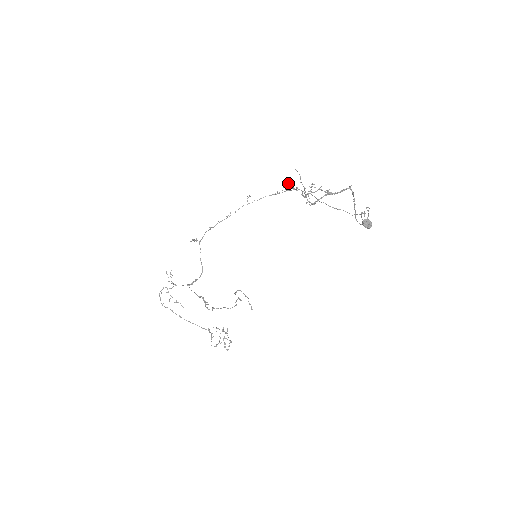
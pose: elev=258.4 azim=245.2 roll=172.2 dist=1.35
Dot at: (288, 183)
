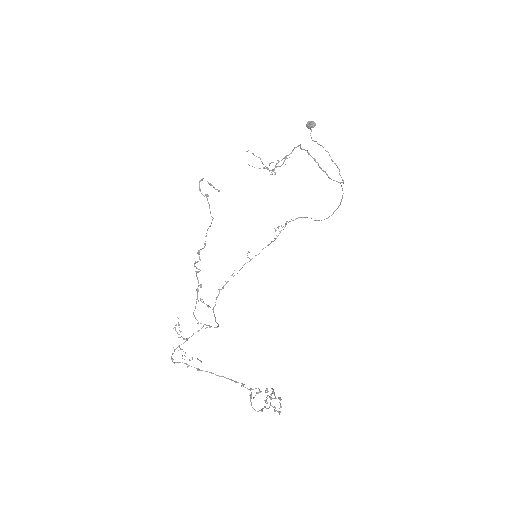
Dot at: (278, 226)
